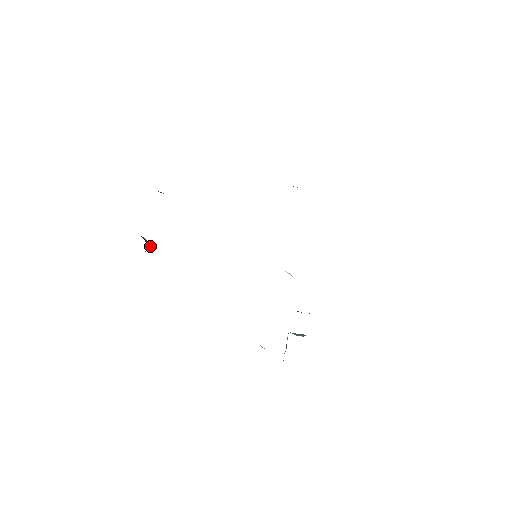
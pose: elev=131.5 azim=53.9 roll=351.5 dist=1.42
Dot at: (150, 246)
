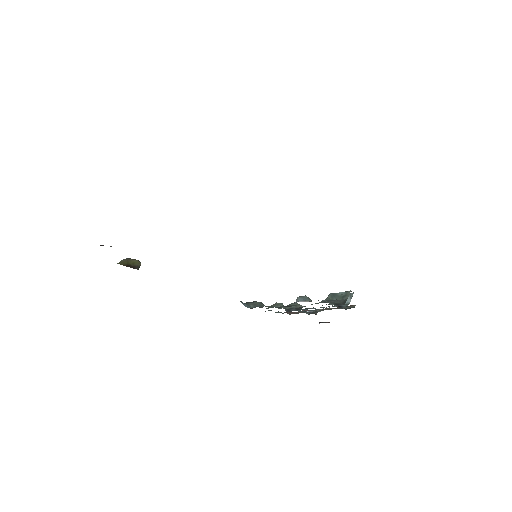
Dot at: (136, 264)
